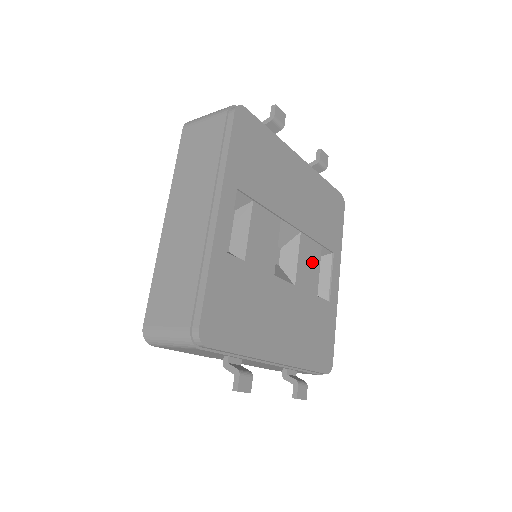
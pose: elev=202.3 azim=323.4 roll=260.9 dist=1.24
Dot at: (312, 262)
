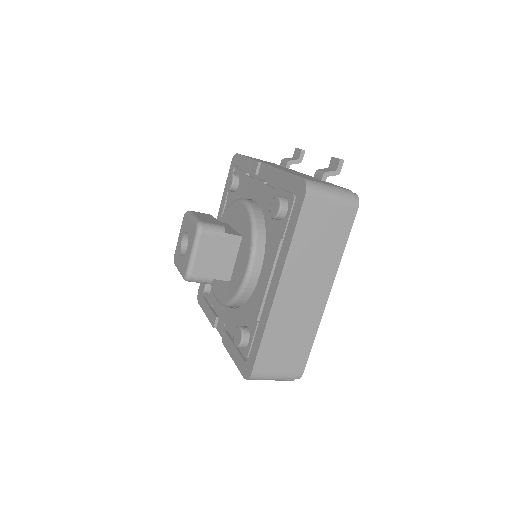
Dot at: occluded
